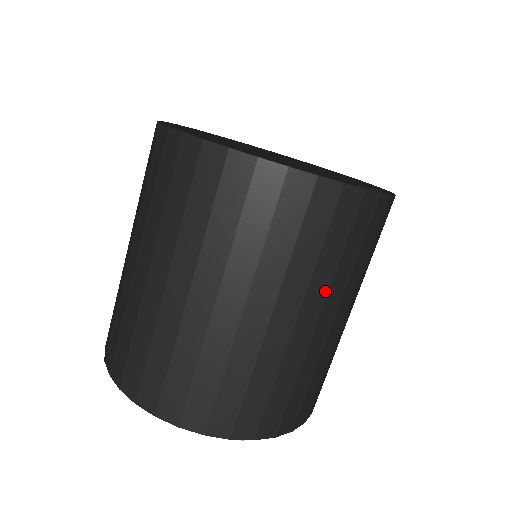
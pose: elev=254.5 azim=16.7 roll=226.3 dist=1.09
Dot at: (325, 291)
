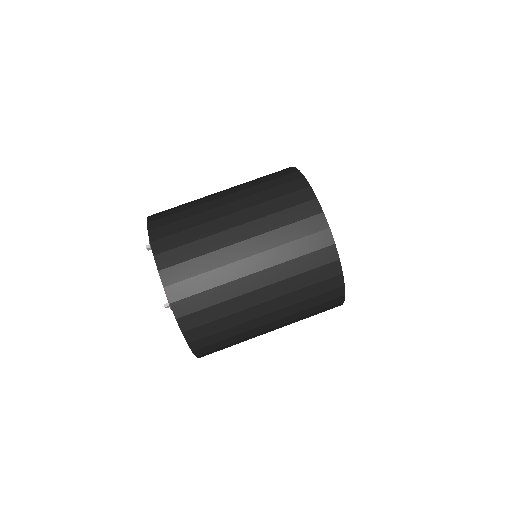
Dot at: (256, 217)
